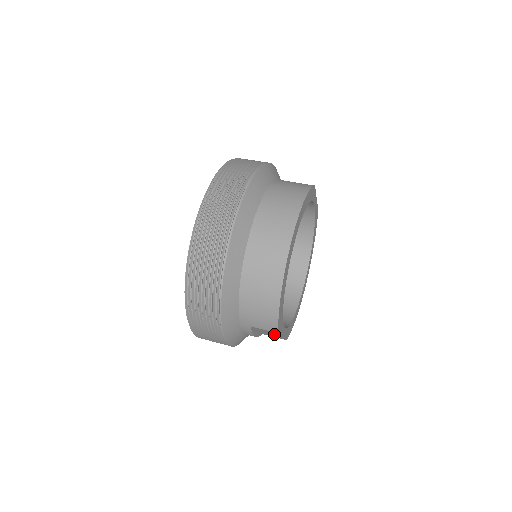
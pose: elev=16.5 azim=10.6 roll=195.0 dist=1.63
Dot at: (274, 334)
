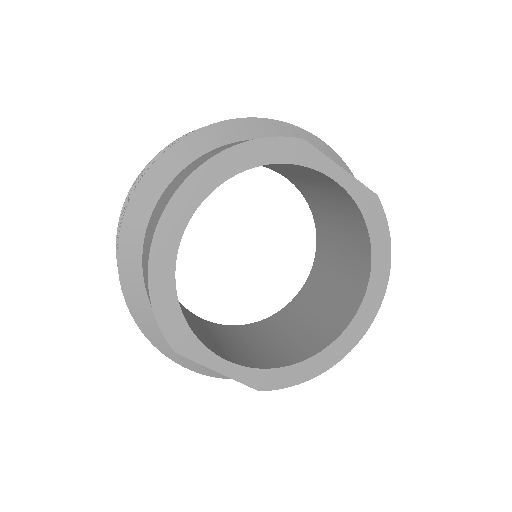
Dot at: occluded
